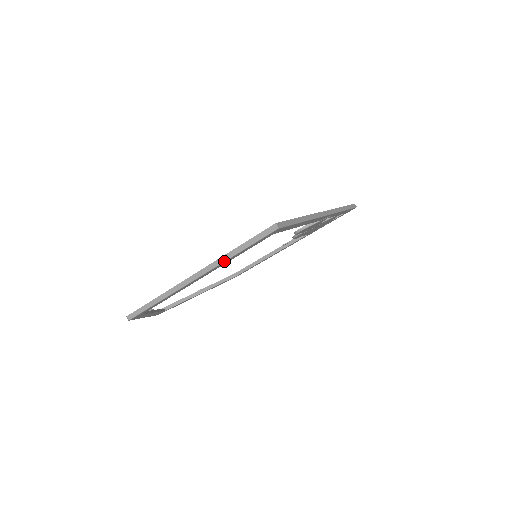
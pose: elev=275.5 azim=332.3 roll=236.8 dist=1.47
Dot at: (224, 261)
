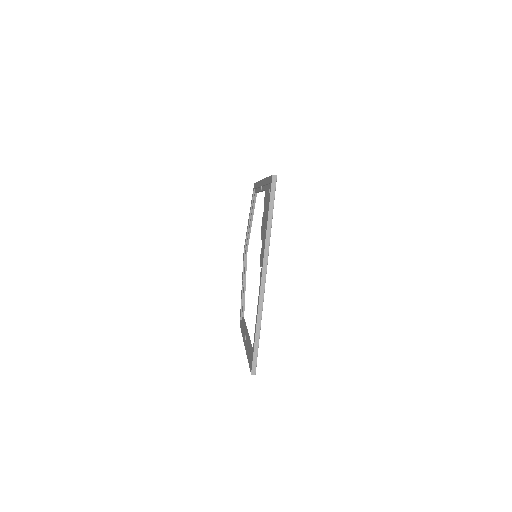
Dot at: occluded
